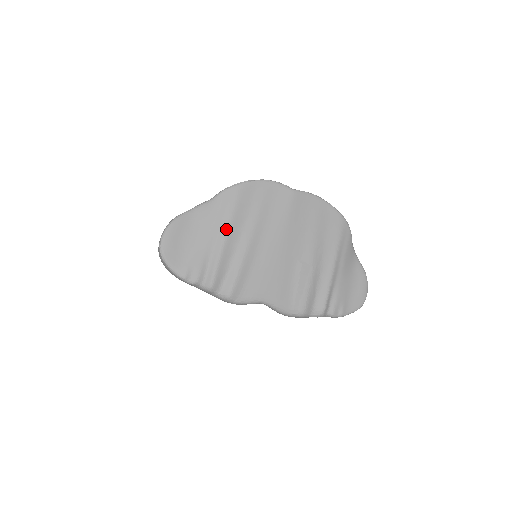
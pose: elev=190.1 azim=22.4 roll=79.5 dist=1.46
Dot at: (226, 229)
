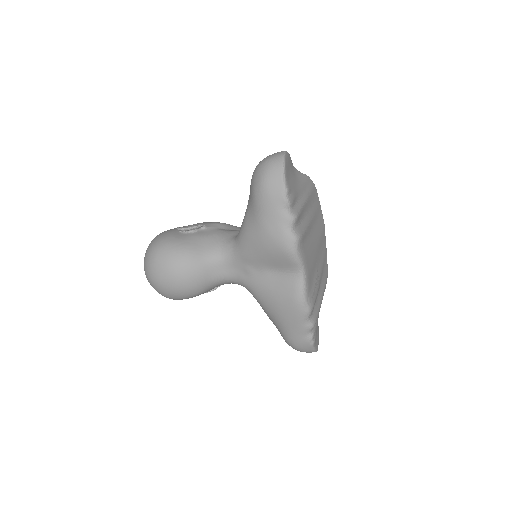
Dot at: (307, 196)
